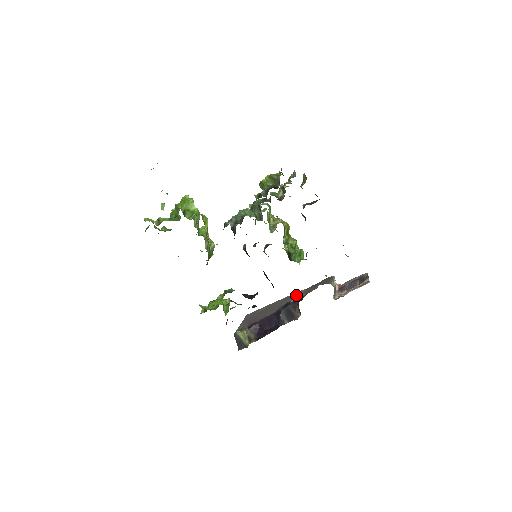
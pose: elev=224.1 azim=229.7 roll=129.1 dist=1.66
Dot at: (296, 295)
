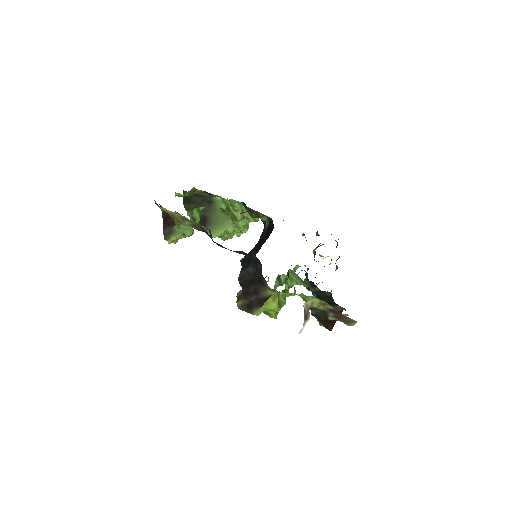
Dot at: occluded
